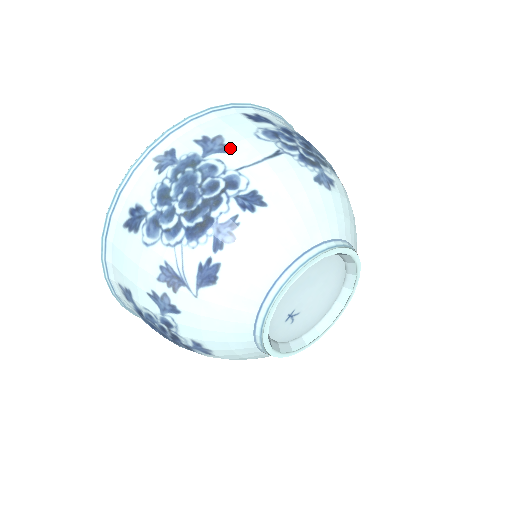
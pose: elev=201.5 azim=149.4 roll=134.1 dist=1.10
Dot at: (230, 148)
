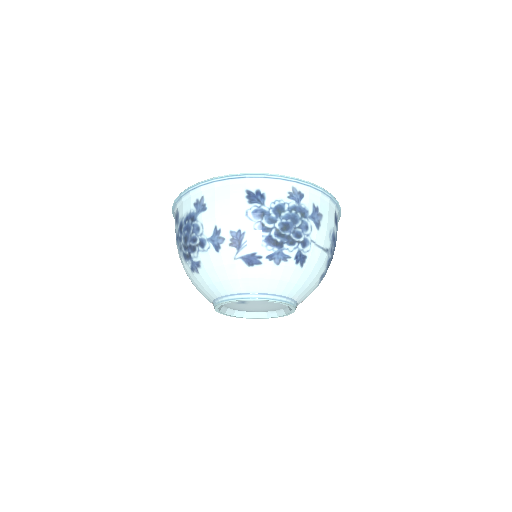
Dot at: (320, 227)
